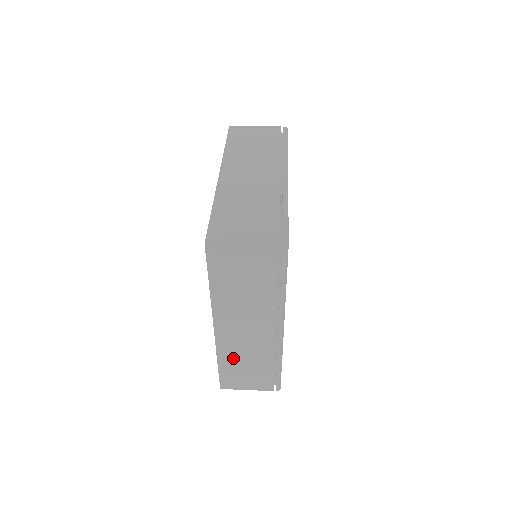
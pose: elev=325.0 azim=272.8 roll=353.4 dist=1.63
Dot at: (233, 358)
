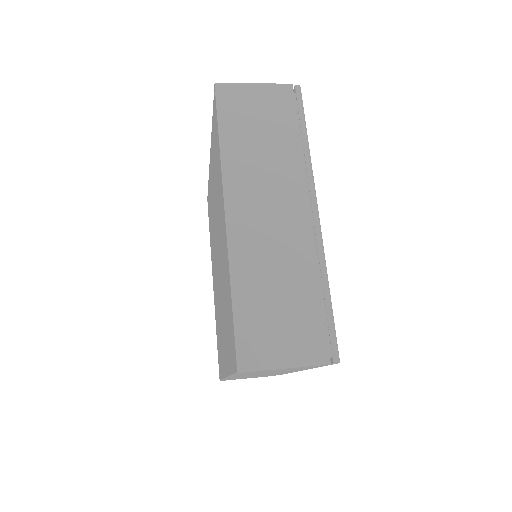
Dot at: (255, 279)
